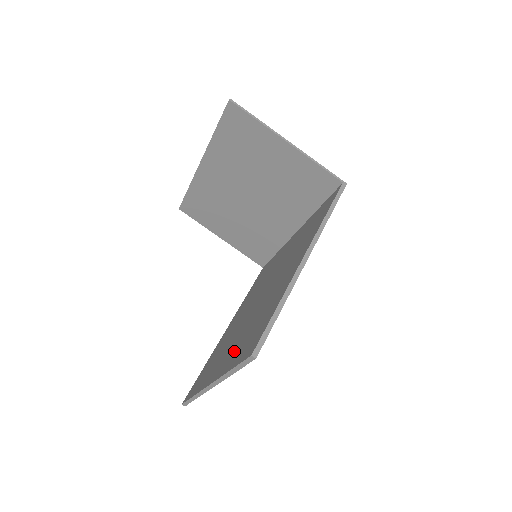
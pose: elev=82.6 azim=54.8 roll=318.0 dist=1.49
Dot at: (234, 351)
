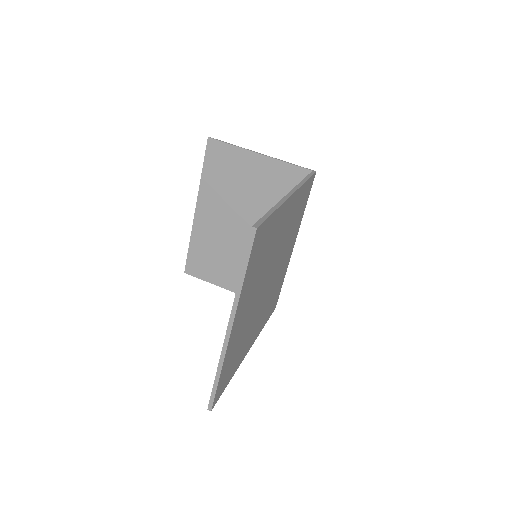
Dot at: occluded
